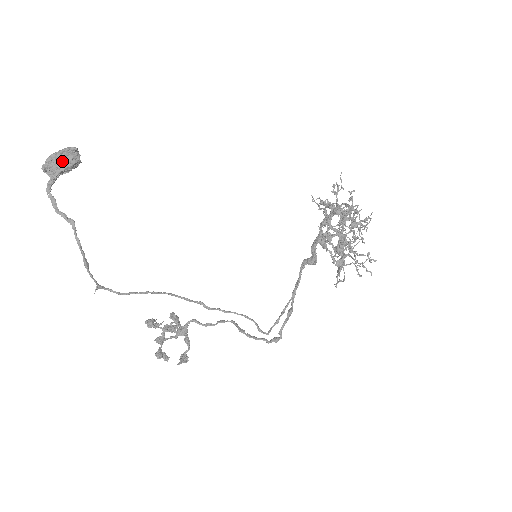
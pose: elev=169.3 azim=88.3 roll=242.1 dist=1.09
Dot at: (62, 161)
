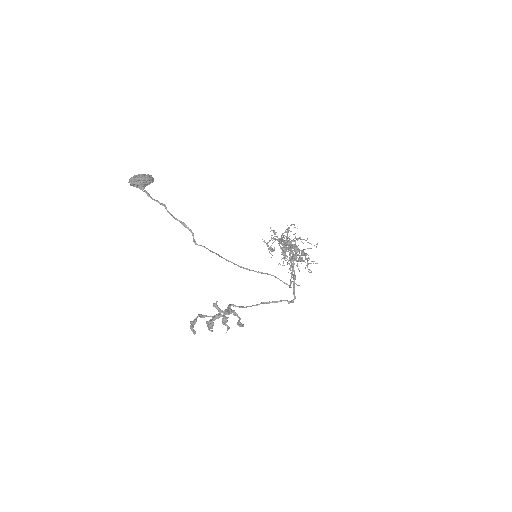
Dot at: (147, 175)
